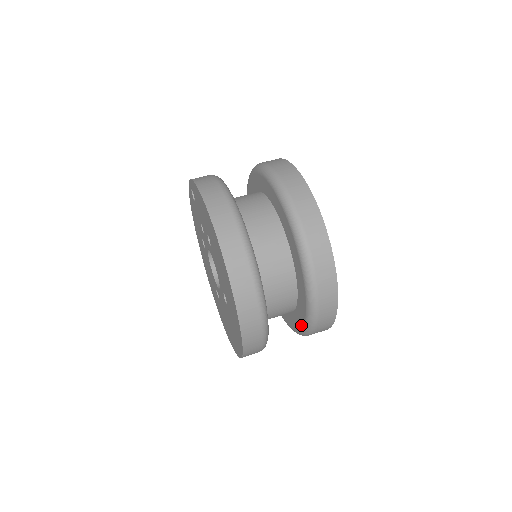
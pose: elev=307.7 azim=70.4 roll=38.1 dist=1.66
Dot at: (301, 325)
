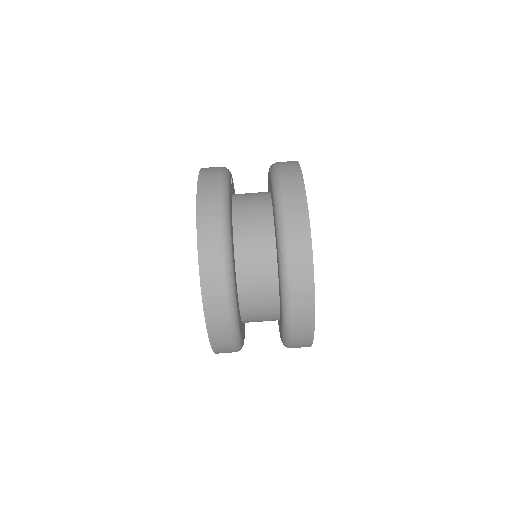
Dot at: occluded
